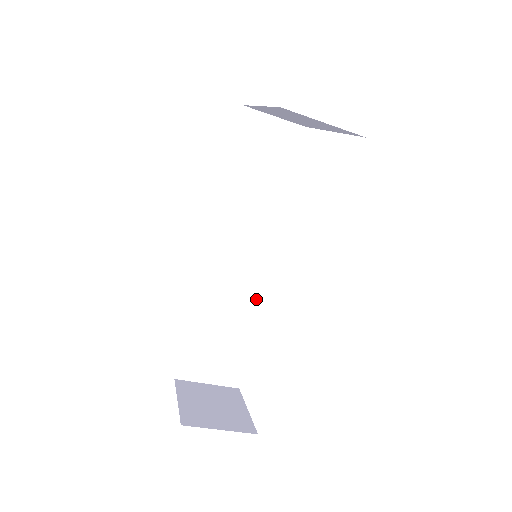
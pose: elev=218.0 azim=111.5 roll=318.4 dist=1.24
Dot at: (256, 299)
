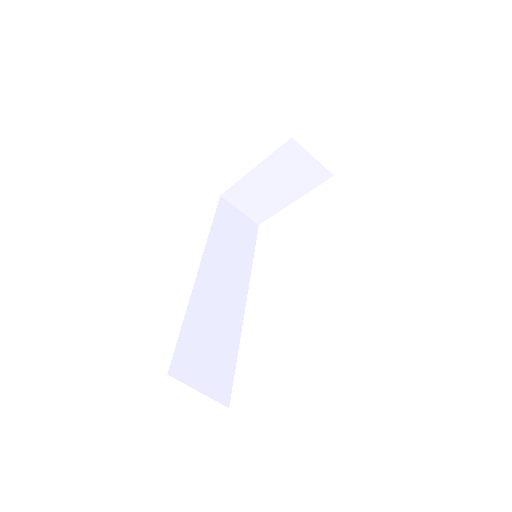
Dot at: (238, 325)
